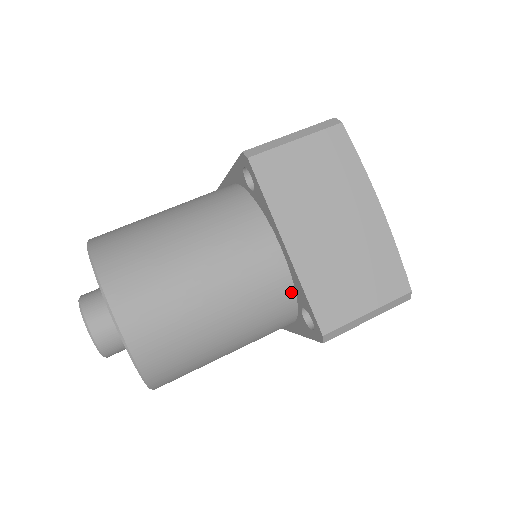
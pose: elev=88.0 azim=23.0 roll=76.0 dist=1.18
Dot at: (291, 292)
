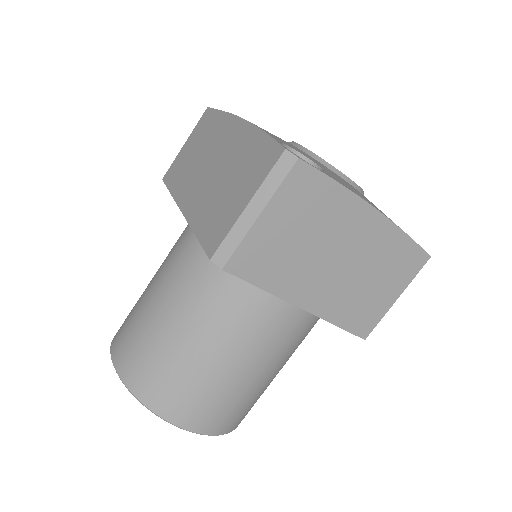
Dot at: occluded
